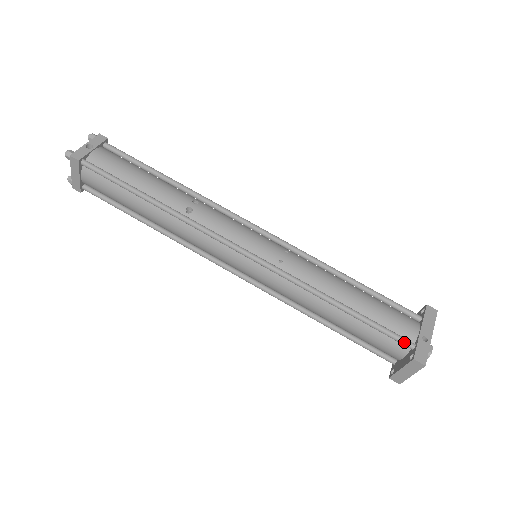
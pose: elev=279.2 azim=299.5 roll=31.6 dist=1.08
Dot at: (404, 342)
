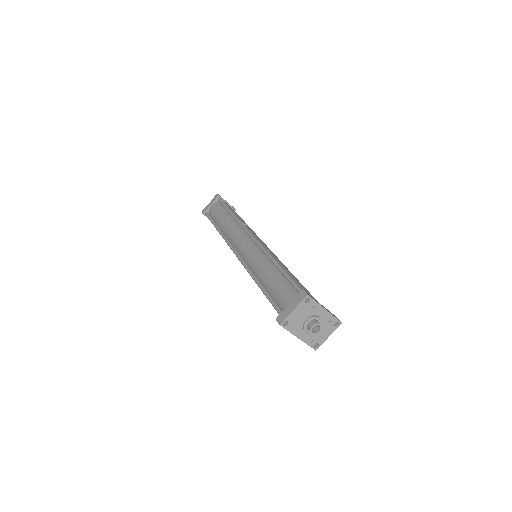
Dot at: occluded
